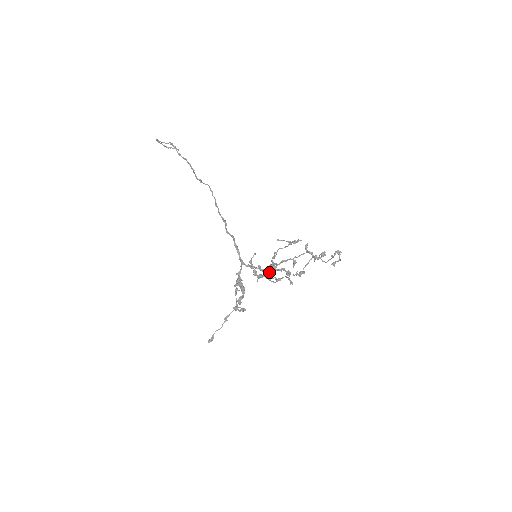
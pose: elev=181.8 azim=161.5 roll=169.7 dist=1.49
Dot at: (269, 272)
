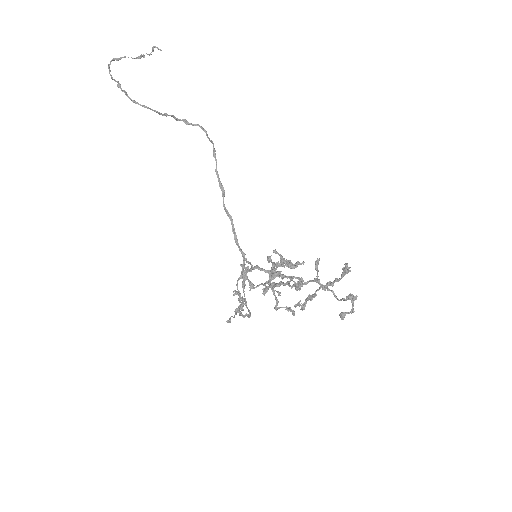
Dot at: (268, 289)
